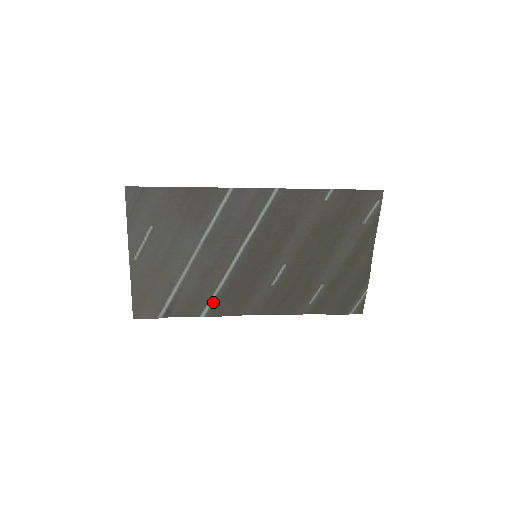
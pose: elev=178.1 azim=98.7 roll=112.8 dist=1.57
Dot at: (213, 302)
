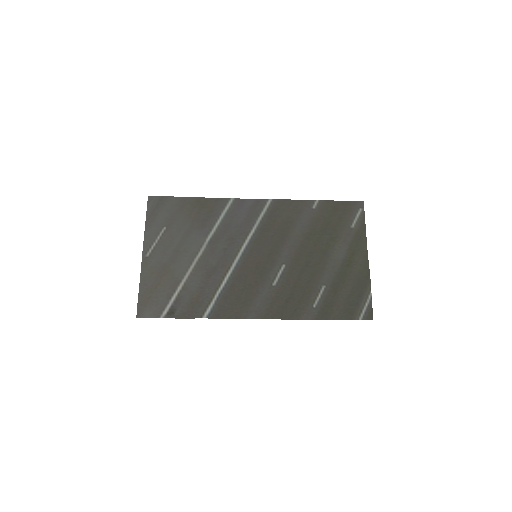
Dot at: (216, 302)
